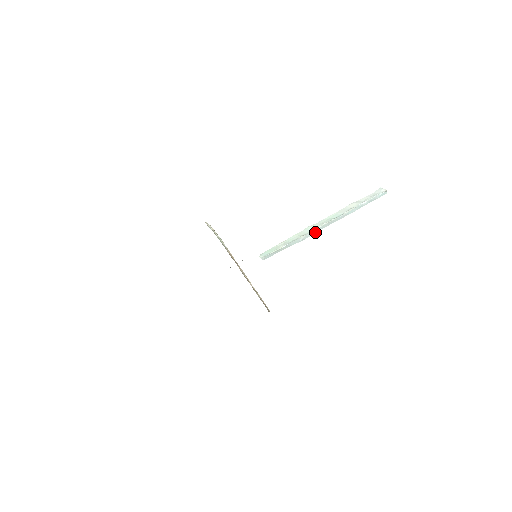
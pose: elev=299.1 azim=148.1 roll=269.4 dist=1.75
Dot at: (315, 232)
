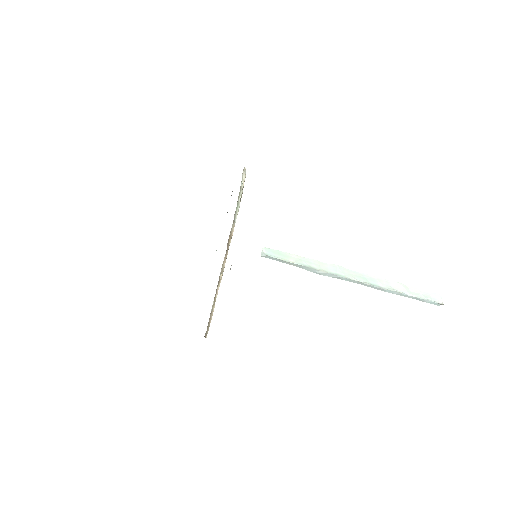
Dot at: (338, 277)
